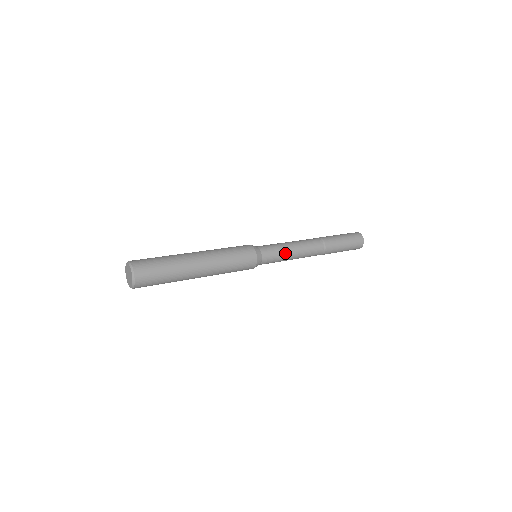
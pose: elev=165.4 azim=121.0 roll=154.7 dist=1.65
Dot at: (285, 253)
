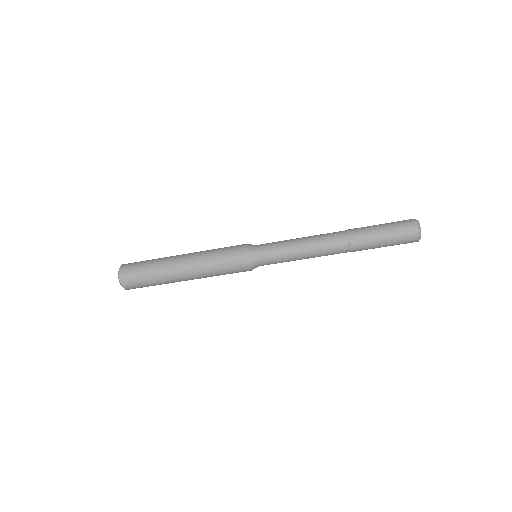
Dot at: (286, 243)
